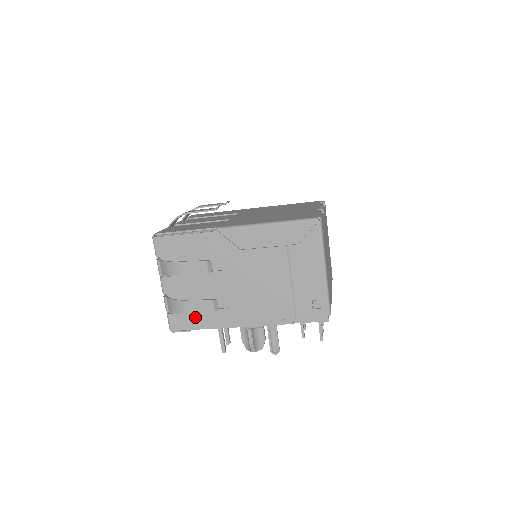
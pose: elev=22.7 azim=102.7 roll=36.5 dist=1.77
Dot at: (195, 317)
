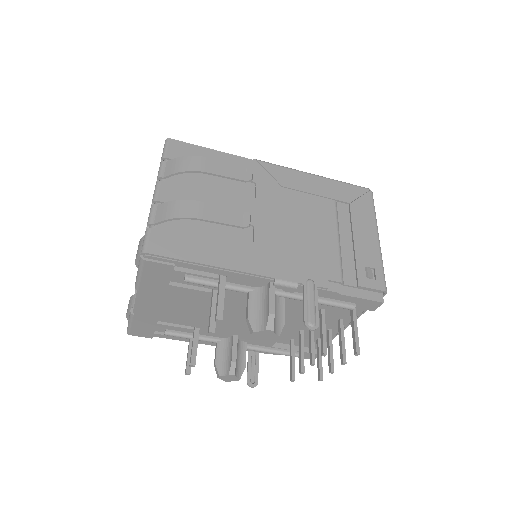
Dot at: (195, 244)
